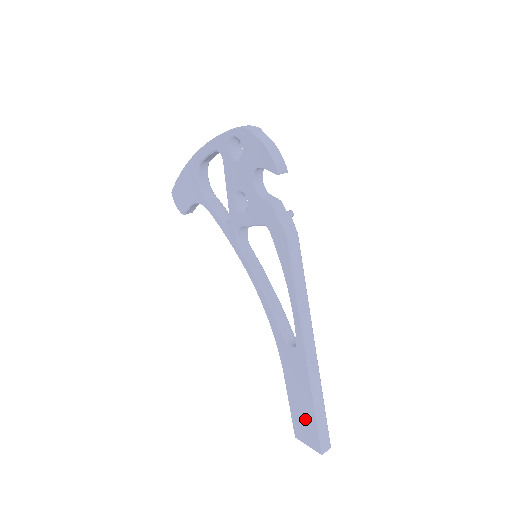
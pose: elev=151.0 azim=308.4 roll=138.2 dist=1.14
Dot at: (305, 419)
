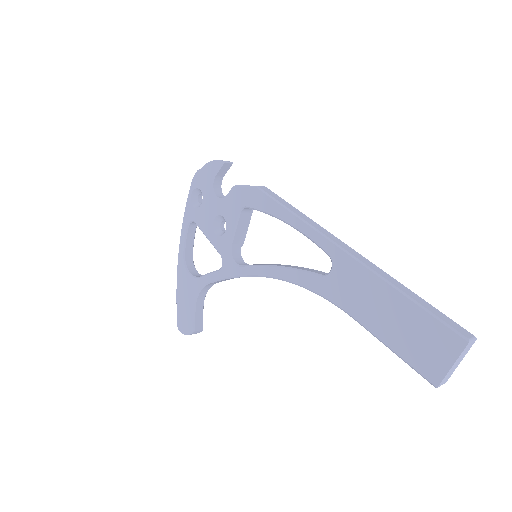
Dot at: (412, 329)
